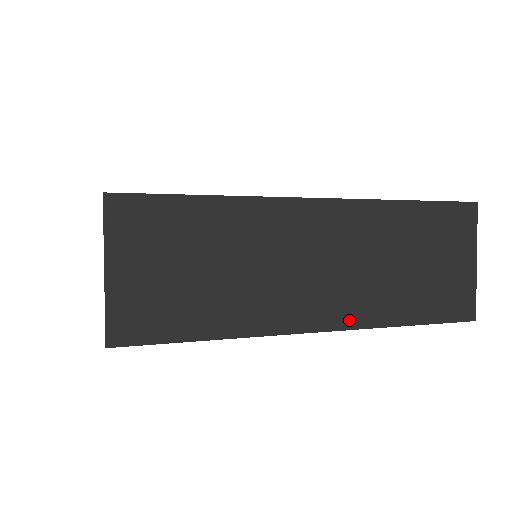
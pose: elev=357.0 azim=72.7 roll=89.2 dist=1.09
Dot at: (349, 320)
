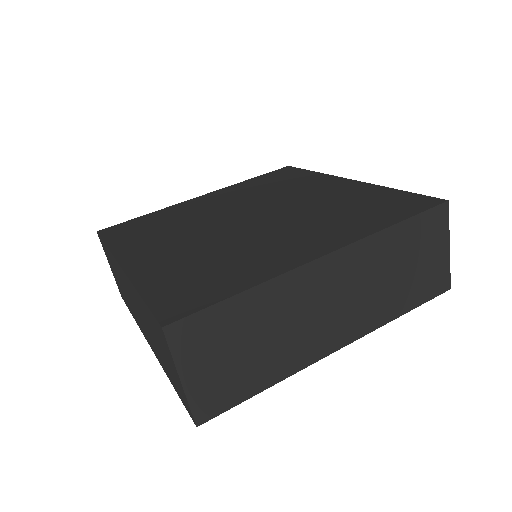
Dot at: (362, 330)
